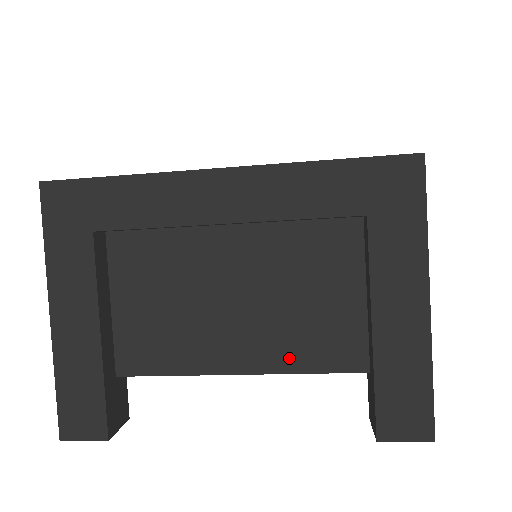
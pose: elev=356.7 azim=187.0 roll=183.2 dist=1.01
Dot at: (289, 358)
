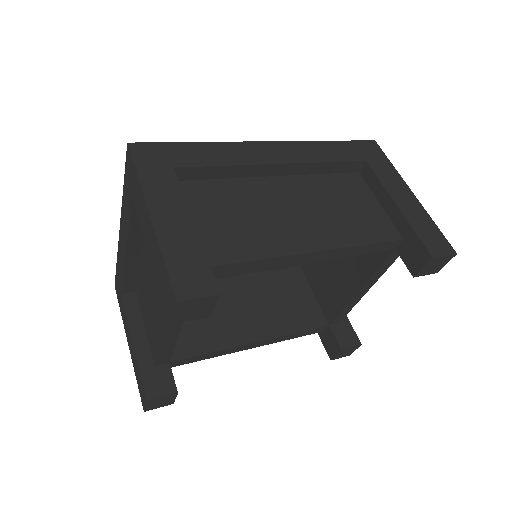
Dot at: occluded
